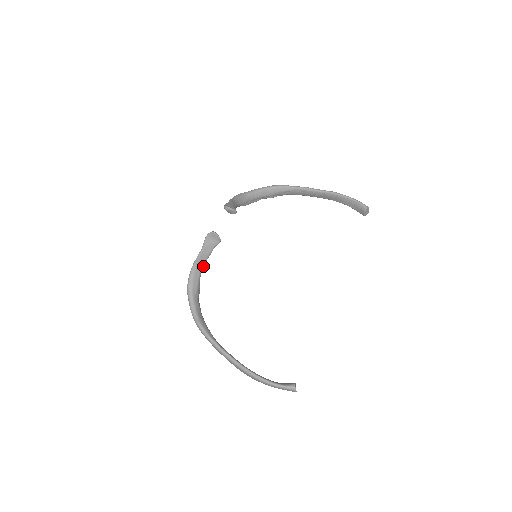
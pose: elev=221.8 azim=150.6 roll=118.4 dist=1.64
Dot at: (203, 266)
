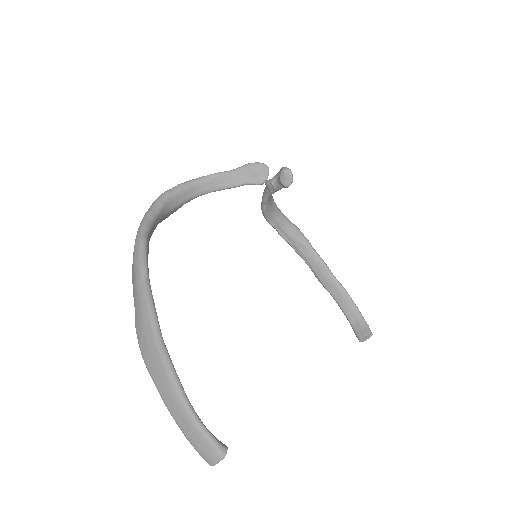
Dot at: (207, 193)
